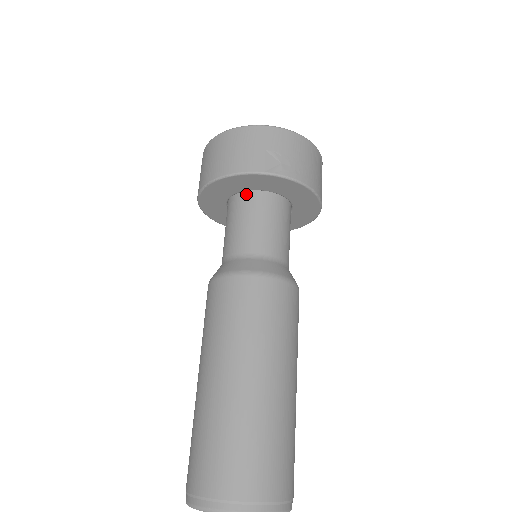
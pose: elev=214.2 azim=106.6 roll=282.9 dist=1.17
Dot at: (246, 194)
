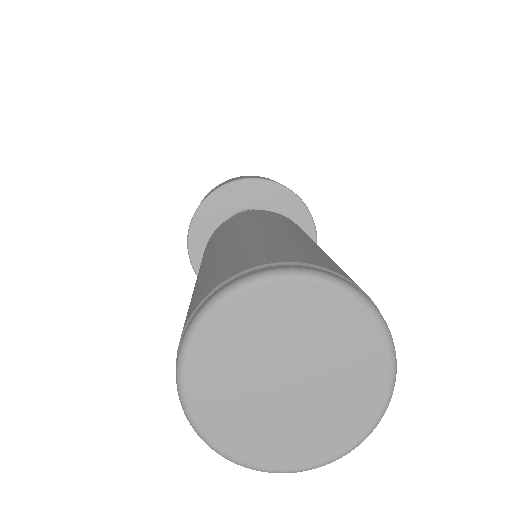
Dot at: occluded
